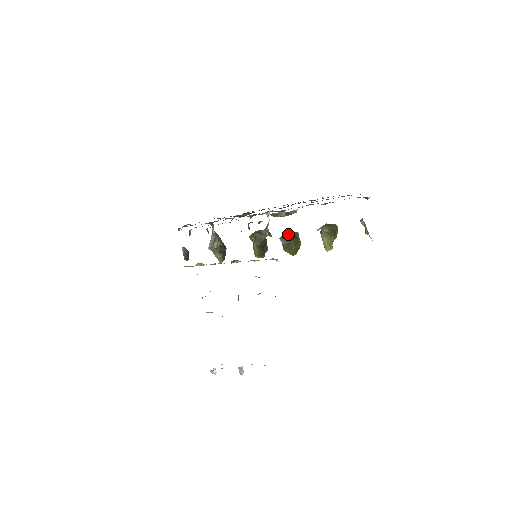
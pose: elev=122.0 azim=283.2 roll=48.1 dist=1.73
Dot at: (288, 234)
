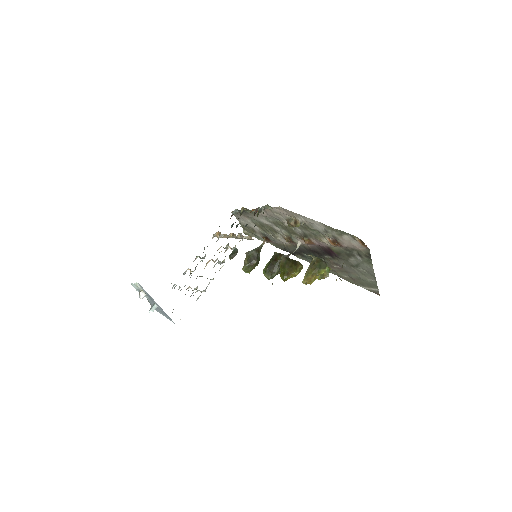
Dot at: occluded
